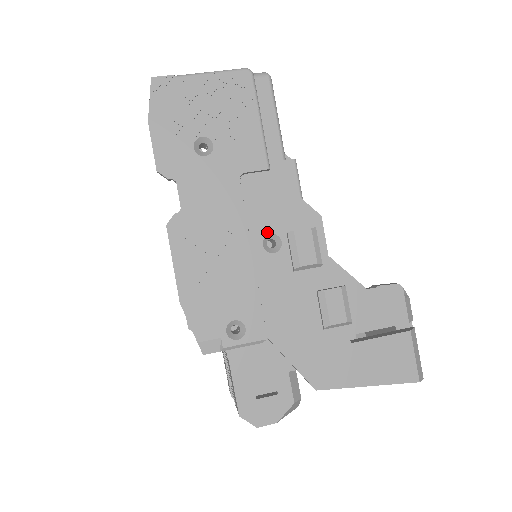
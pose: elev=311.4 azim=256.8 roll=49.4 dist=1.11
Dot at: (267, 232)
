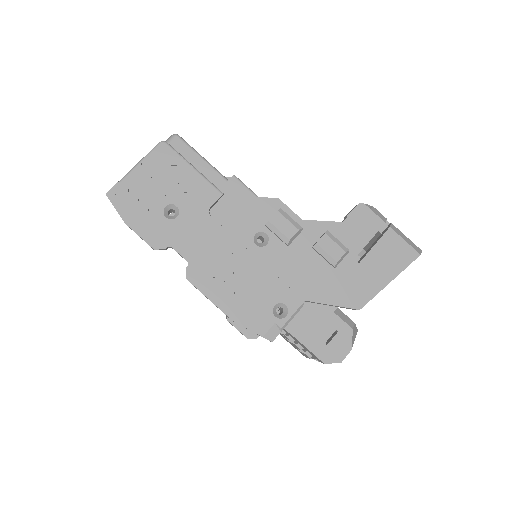
Dot at: (252, 235)
